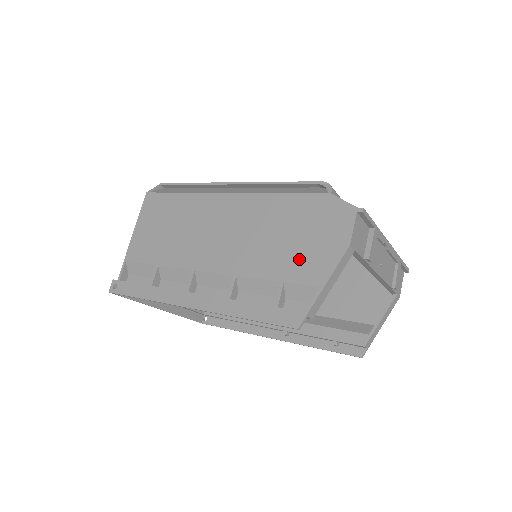
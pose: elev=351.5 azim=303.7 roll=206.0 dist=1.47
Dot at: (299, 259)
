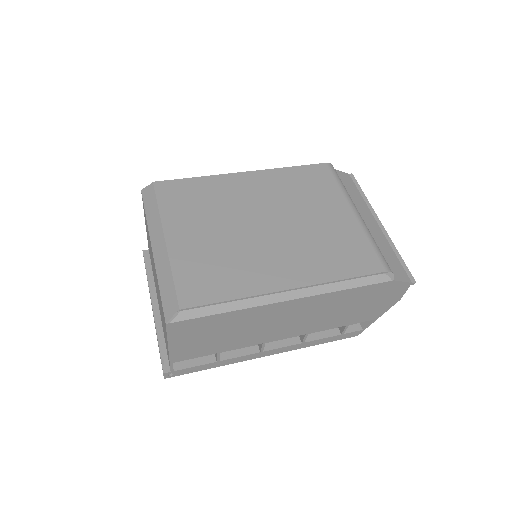
Dot at: (362, 314)
